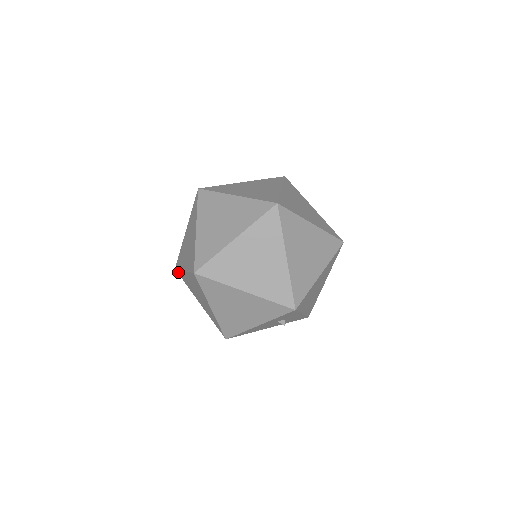
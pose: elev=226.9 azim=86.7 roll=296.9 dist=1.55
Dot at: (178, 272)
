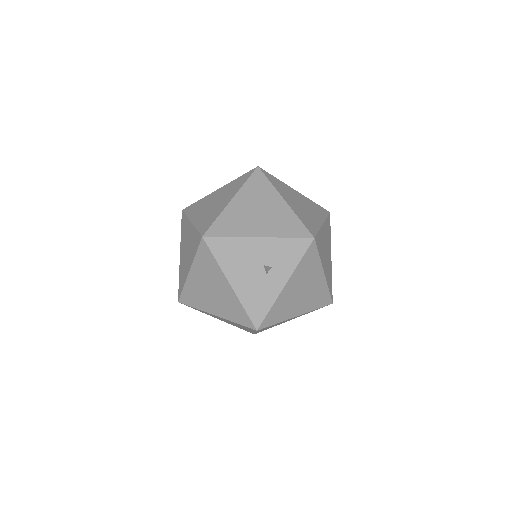
Dot at: (188, 208)
